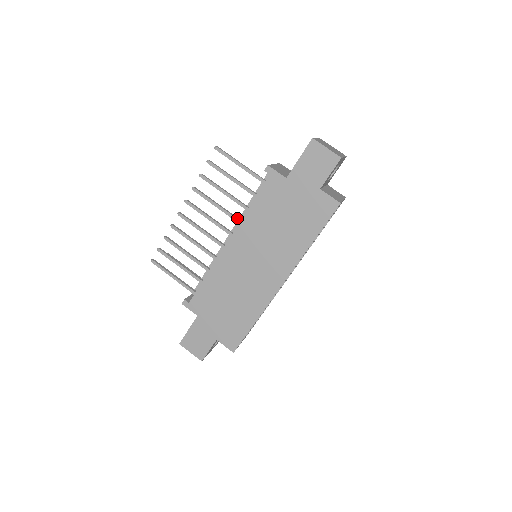
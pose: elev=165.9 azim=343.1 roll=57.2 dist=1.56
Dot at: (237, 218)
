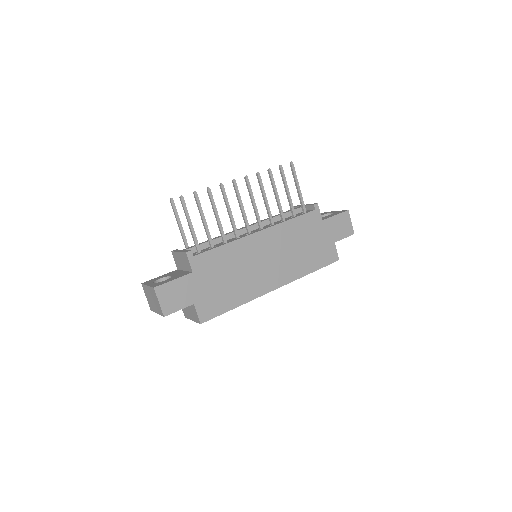
Dot at: occluded
